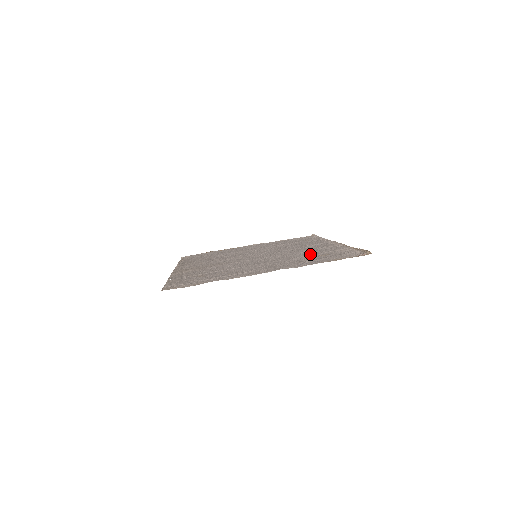
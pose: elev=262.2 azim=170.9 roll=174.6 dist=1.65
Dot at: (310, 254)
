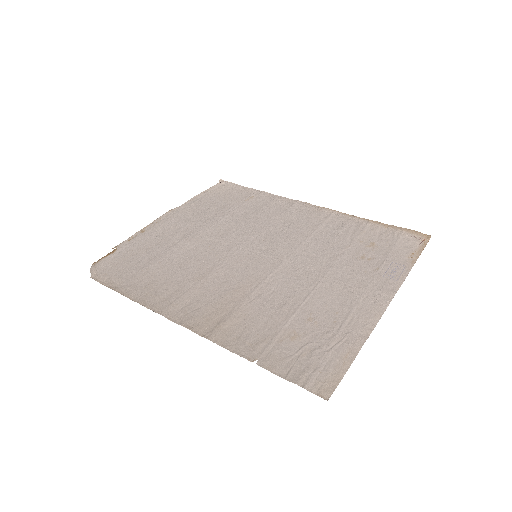
Dot at: (345, 244)
